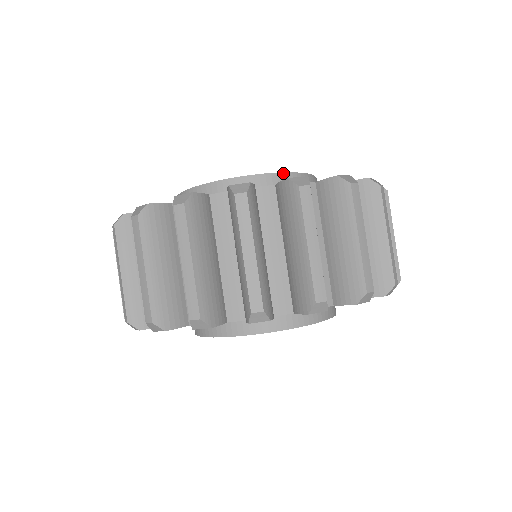
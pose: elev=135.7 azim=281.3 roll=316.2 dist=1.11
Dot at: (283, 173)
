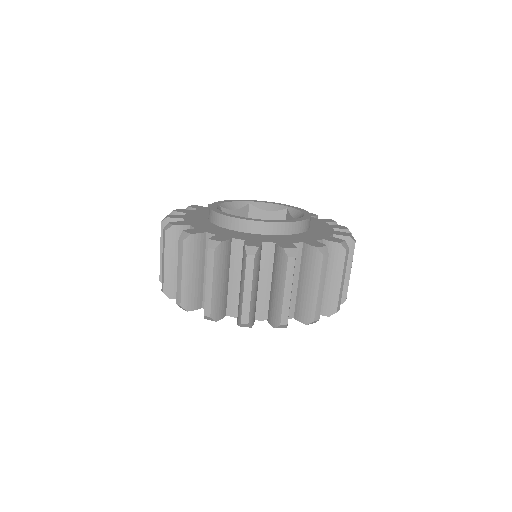
Dot at: (309, 219)
